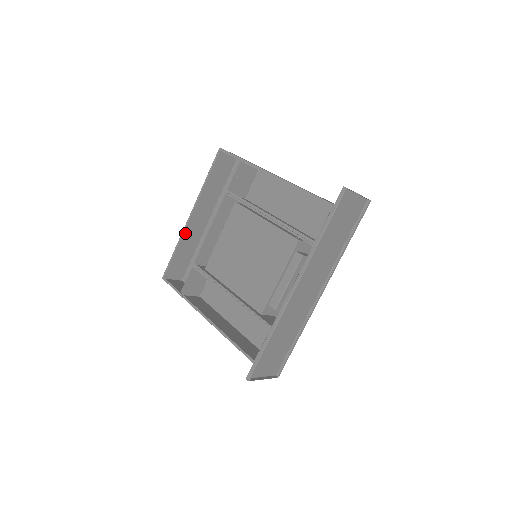
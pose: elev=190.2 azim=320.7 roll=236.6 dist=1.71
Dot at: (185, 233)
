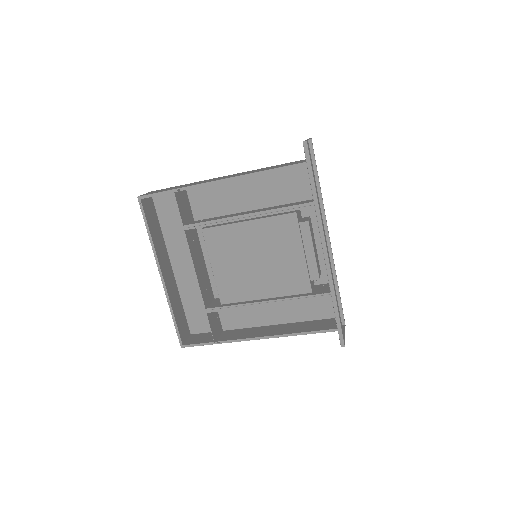
Dot at: occluded
